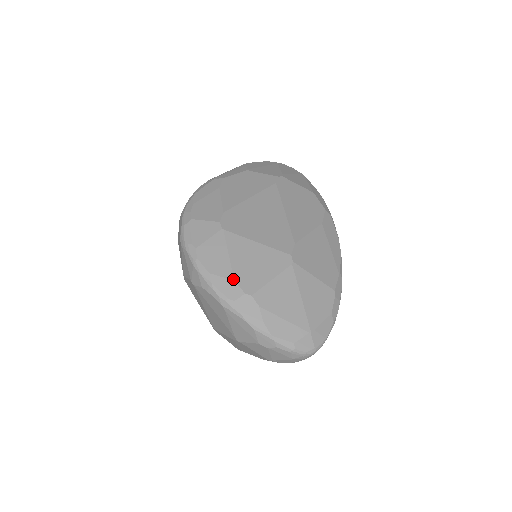
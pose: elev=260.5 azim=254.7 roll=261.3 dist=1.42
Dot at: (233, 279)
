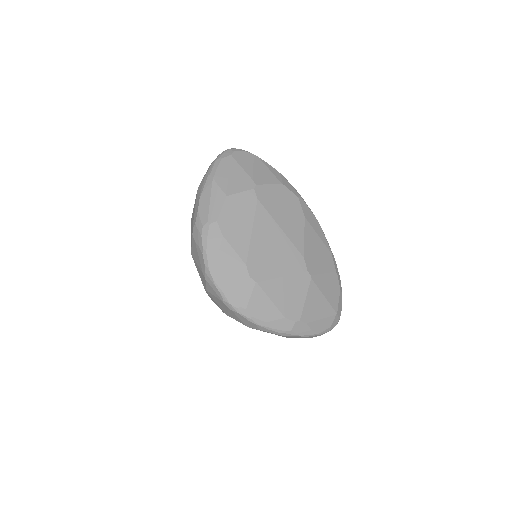
Dot at: (284, 317)
